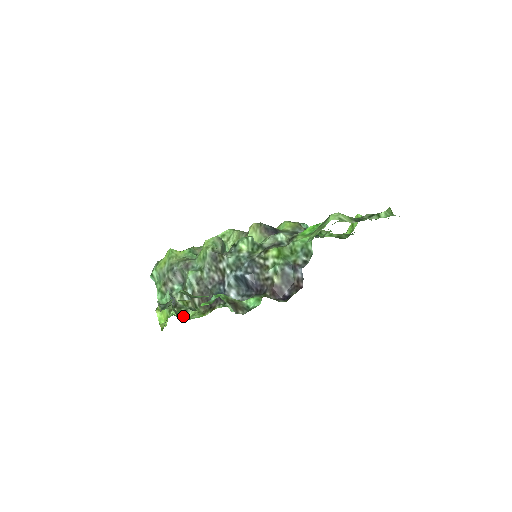
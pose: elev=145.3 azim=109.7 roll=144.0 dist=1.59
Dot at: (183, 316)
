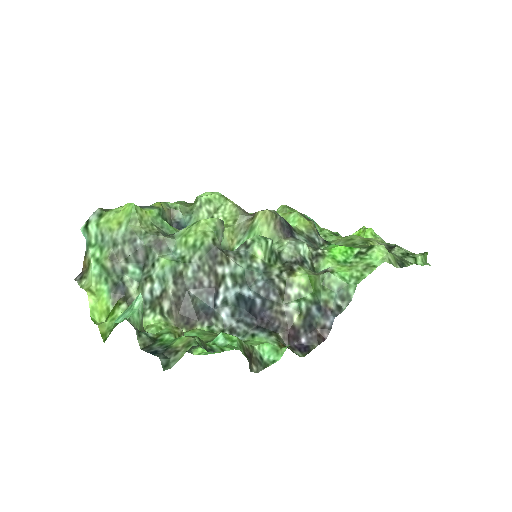
Dot at: occluded
